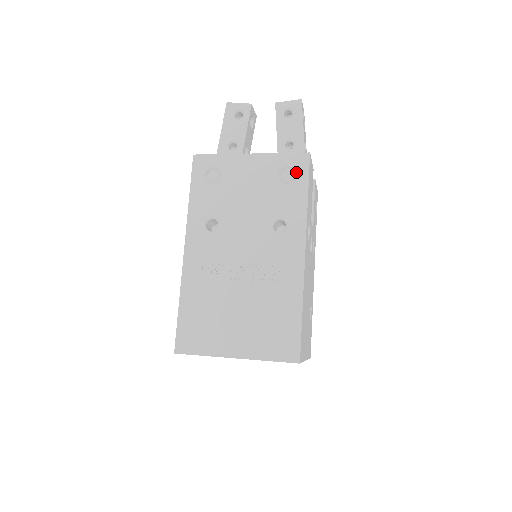
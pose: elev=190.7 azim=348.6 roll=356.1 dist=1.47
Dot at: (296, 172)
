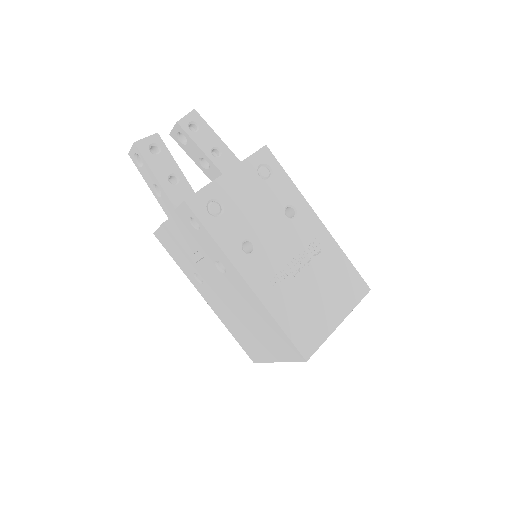
Dot at: (269, 165)
